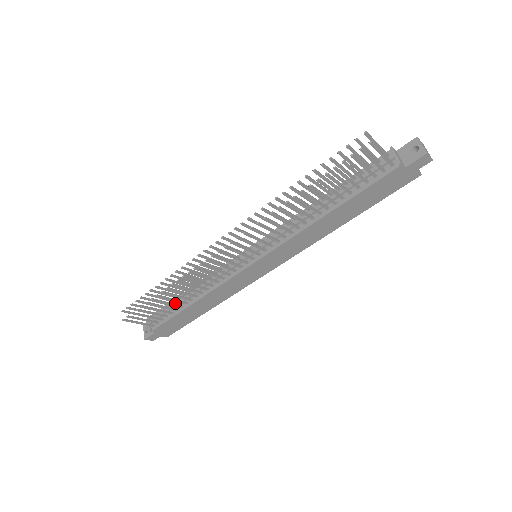
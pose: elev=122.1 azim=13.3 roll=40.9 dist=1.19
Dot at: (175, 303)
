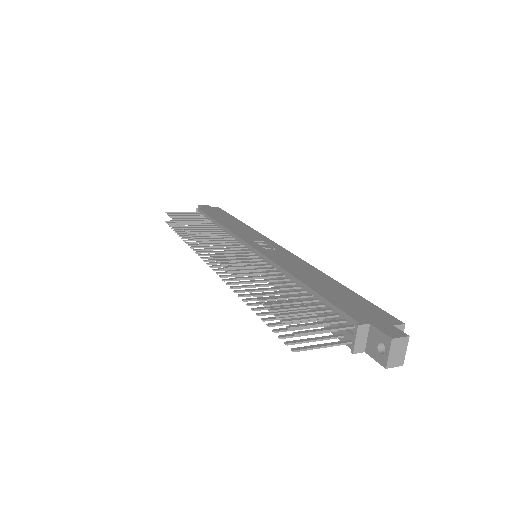
Dot at: (209, 221)
